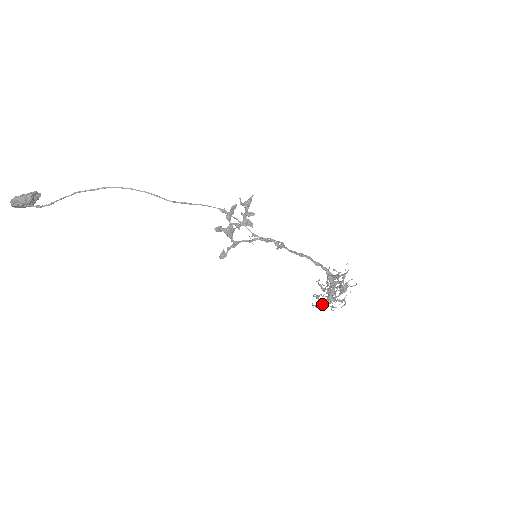
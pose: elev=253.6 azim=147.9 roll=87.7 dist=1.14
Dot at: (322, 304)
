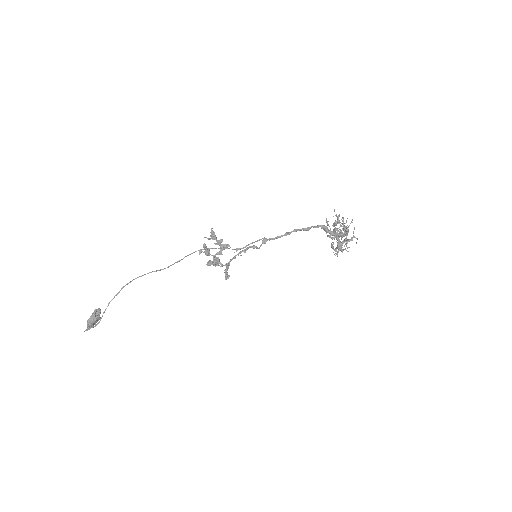
Dot at: (338, 251)
